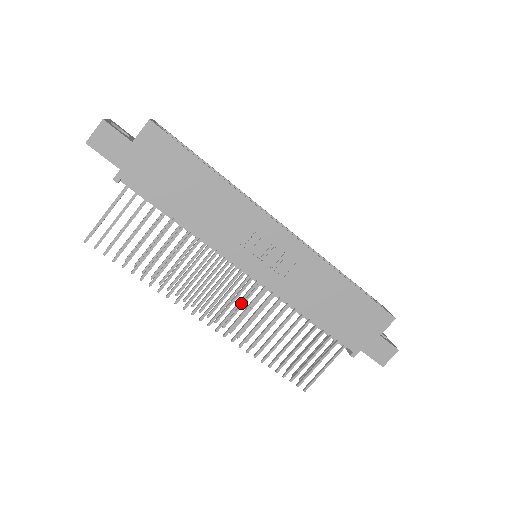
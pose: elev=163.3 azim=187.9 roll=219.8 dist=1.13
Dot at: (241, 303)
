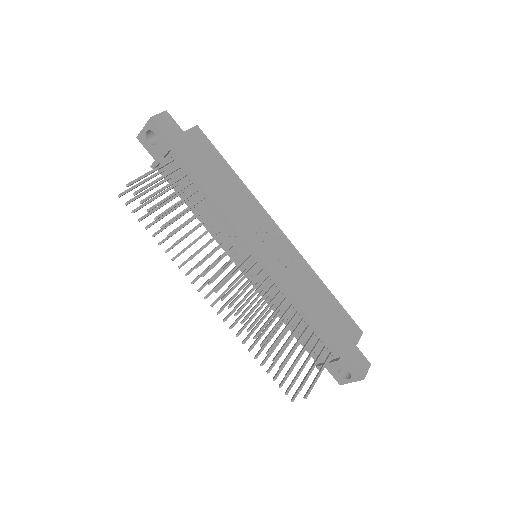
Dot at: (240, 301)
